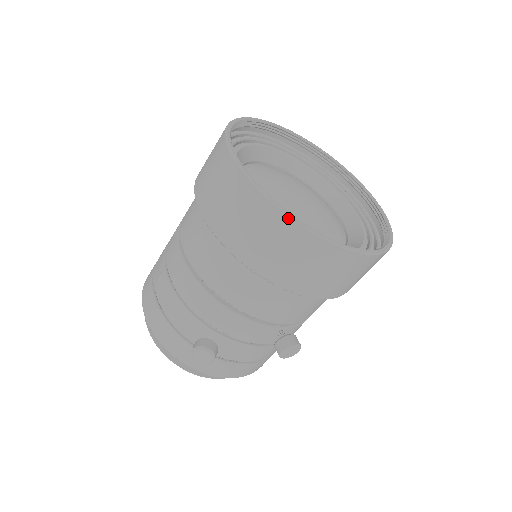
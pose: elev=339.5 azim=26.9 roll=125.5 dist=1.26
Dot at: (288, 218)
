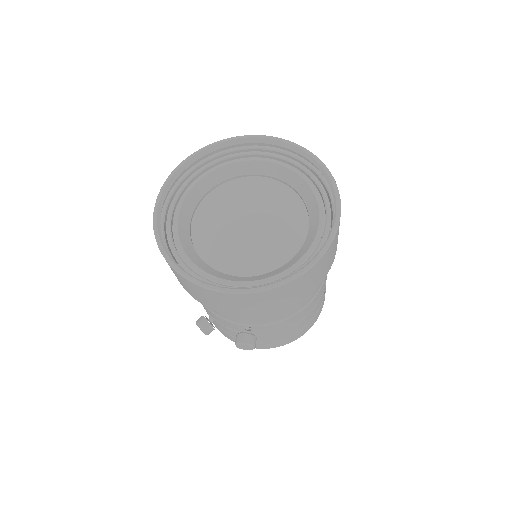
Dot at: occluded
